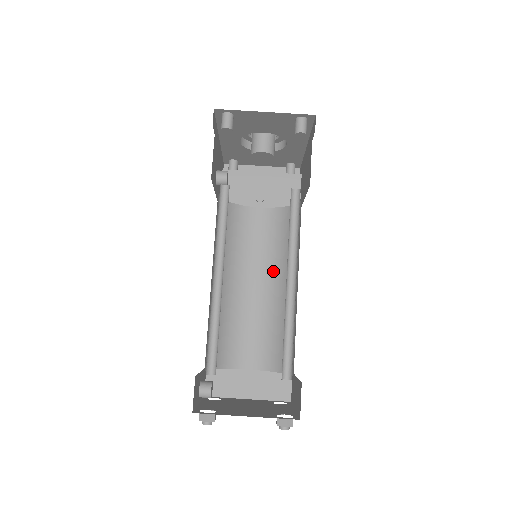
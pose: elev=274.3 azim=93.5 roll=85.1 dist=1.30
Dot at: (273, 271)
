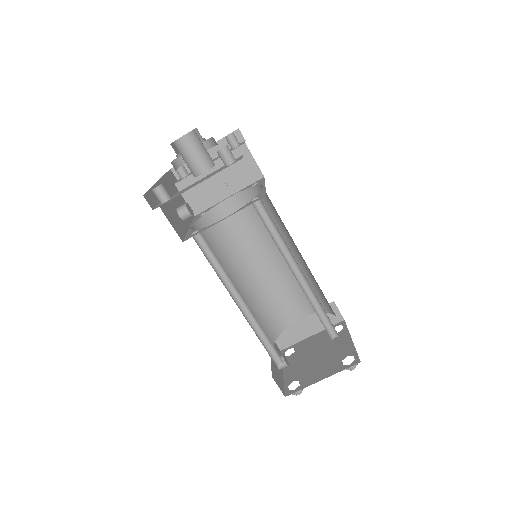
Dot at: (274, 243)
